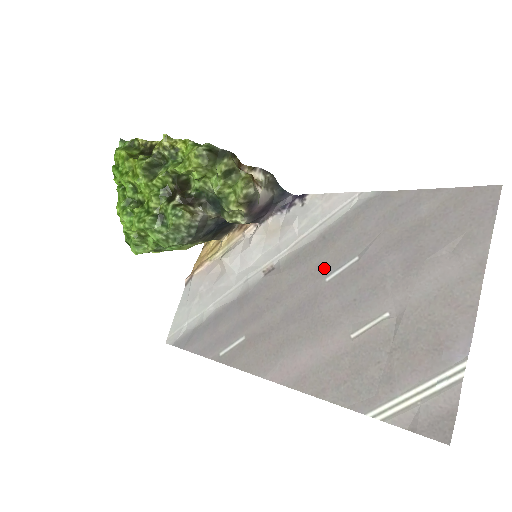
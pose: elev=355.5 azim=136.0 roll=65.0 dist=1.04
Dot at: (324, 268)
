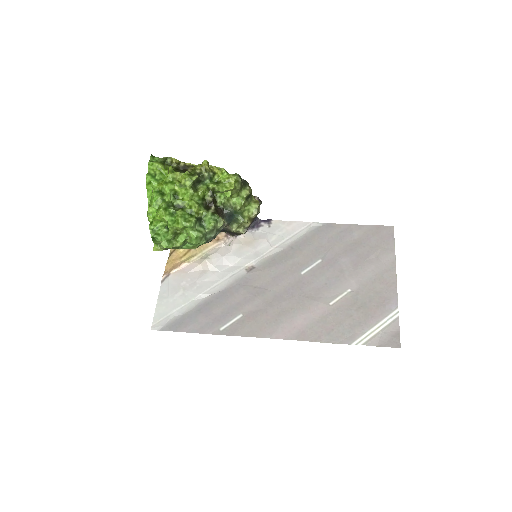
Dot at: (298, 266)
